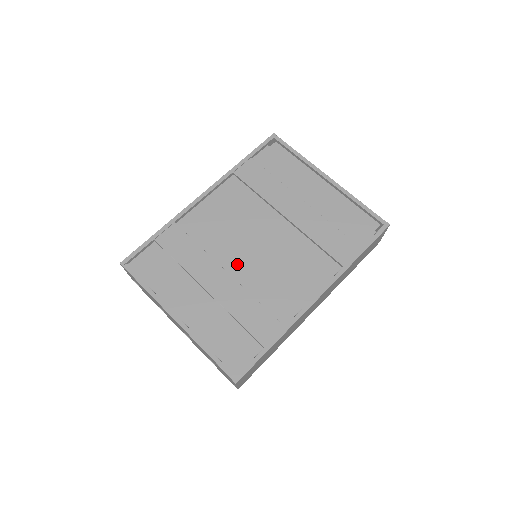
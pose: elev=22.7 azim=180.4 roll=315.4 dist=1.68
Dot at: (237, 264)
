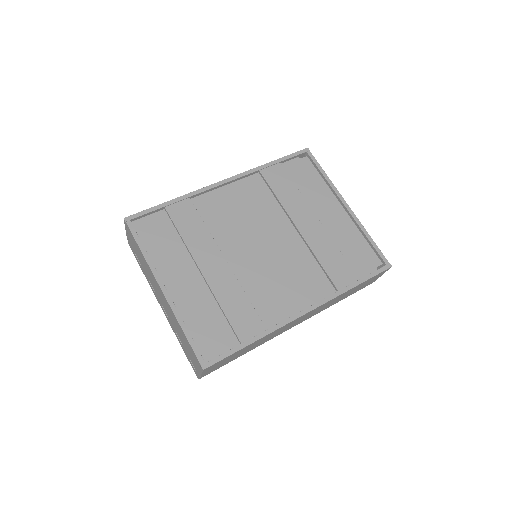
Dot at: (238, 256)
